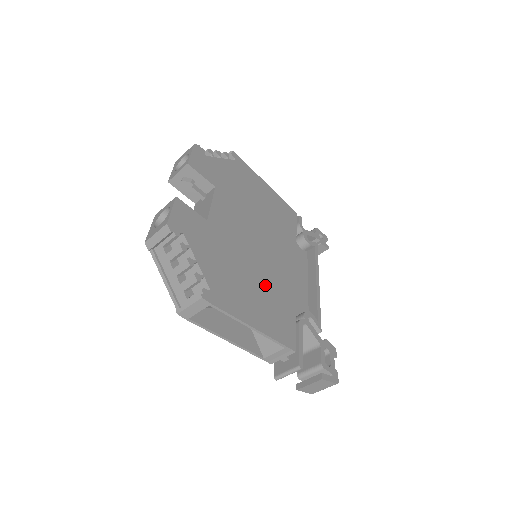
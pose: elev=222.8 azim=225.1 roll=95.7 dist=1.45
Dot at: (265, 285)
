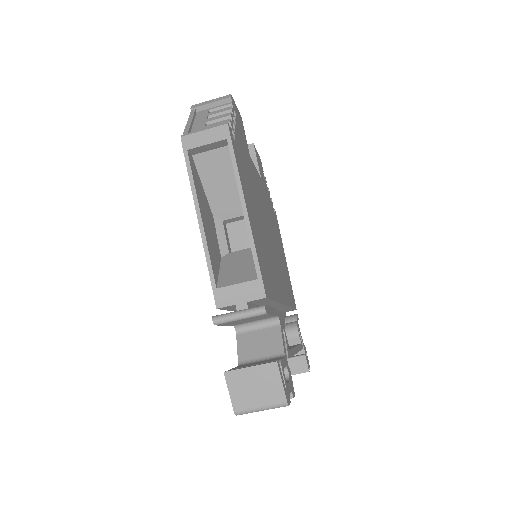
Dot at: (265, 243)
